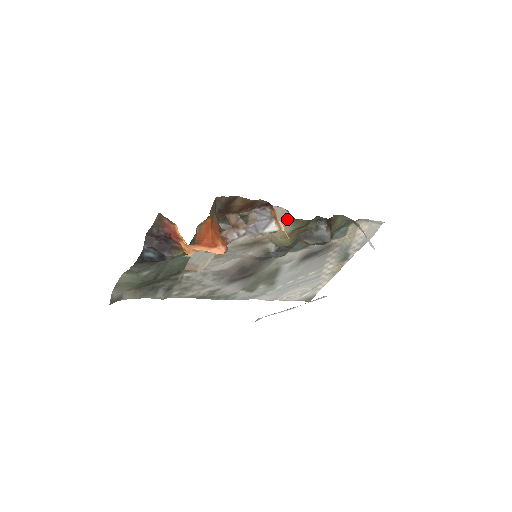
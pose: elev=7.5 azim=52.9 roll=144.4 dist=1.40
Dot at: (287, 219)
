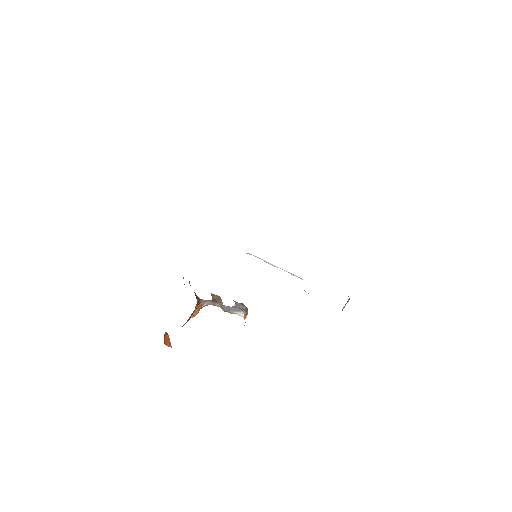
Dot at: occluded
